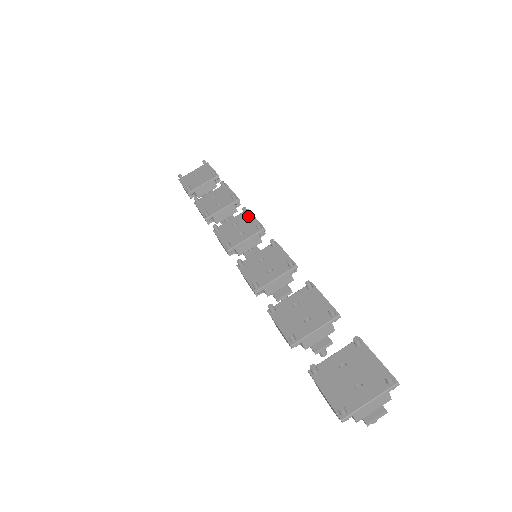
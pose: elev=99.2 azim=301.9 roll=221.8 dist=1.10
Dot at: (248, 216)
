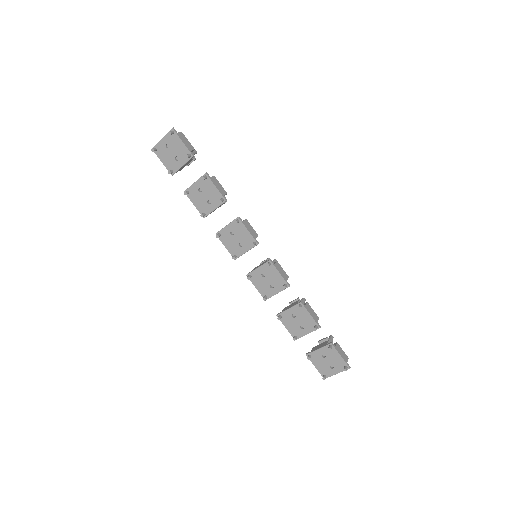
Dot at: (241, 227)
